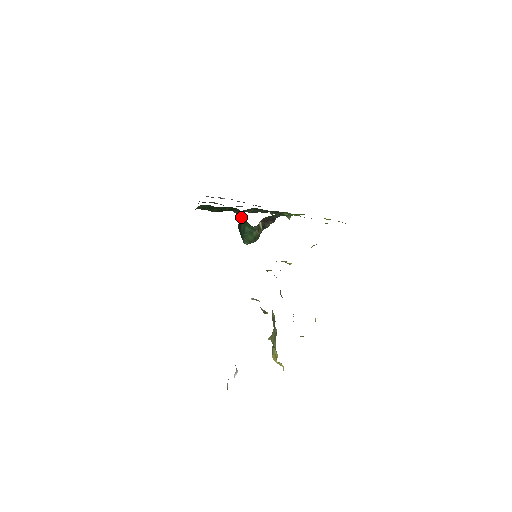
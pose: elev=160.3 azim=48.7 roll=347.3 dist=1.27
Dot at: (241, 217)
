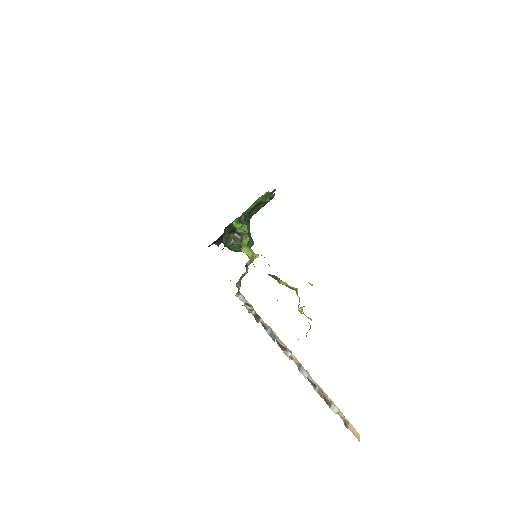
Dot at: occluded
